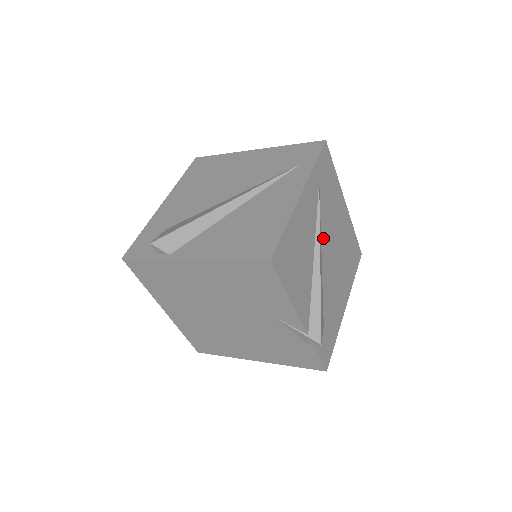
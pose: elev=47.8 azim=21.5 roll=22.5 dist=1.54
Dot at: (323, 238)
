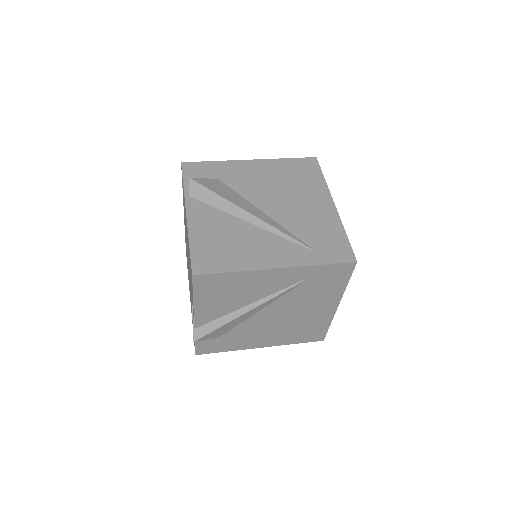
Dot at: (277, 303)
